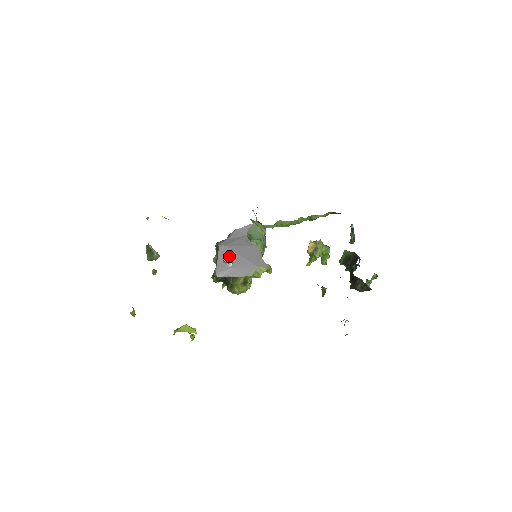
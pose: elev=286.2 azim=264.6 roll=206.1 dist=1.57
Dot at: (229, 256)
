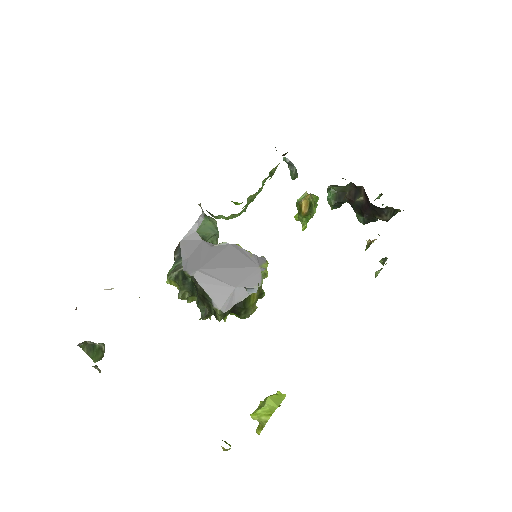
Dot at: (217, 278)
